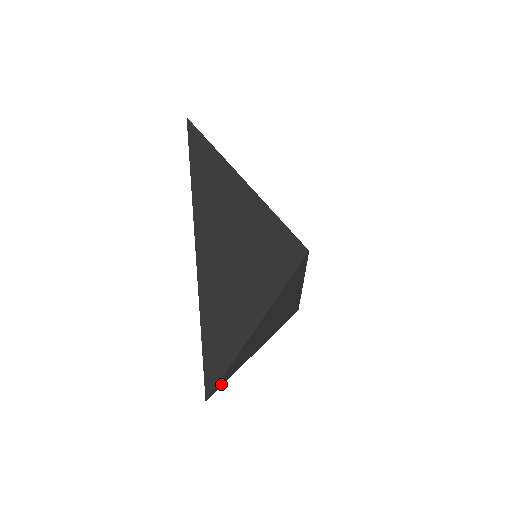
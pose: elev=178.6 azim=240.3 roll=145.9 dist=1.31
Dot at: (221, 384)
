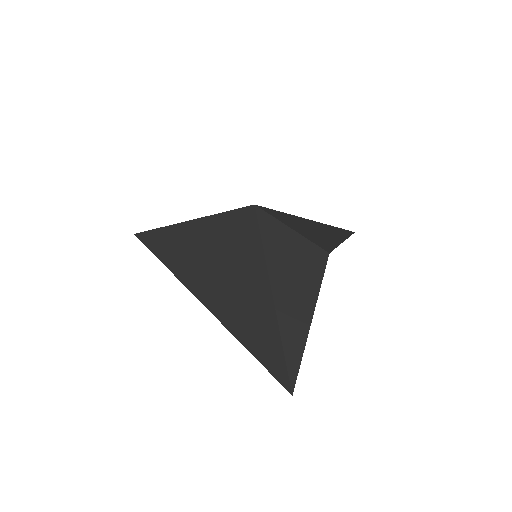
Dot at: (295, 369)
